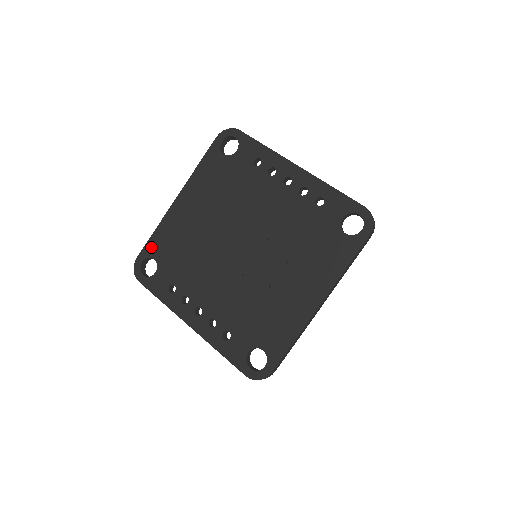
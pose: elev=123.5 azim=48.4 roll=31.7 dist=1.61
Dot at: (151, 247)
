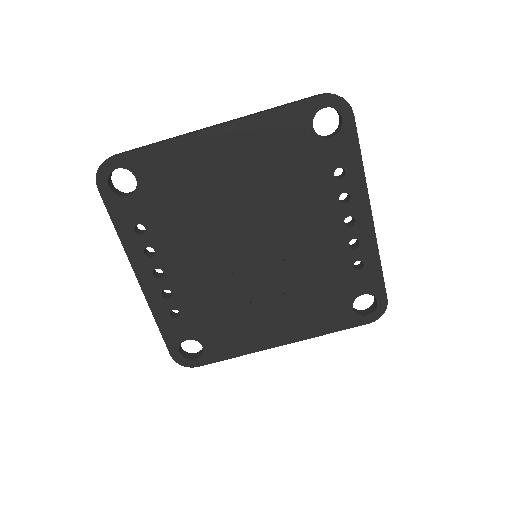
Dot at: (141, 160)
